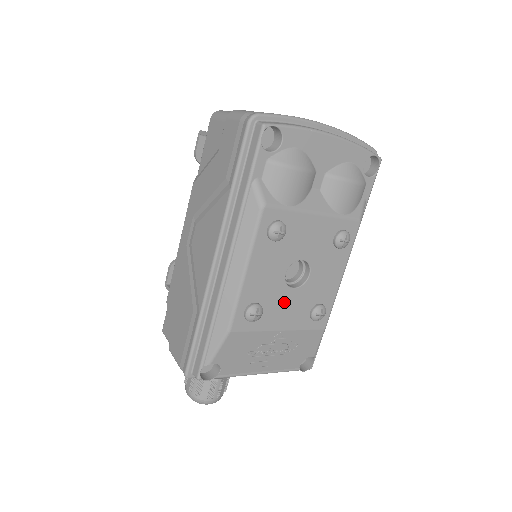
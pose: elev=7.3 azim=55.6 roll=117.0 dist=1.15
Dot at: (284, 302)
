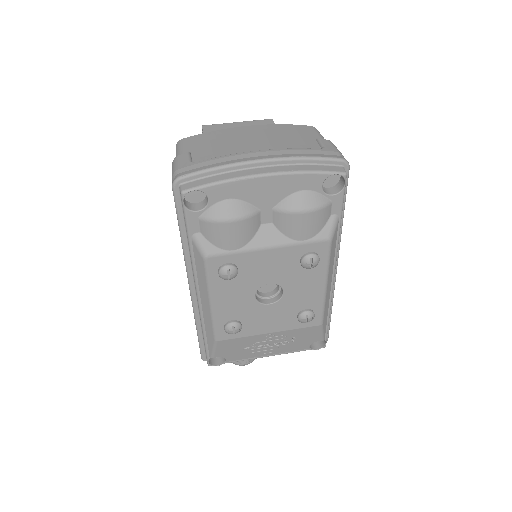
Dot at: (263, 315)
